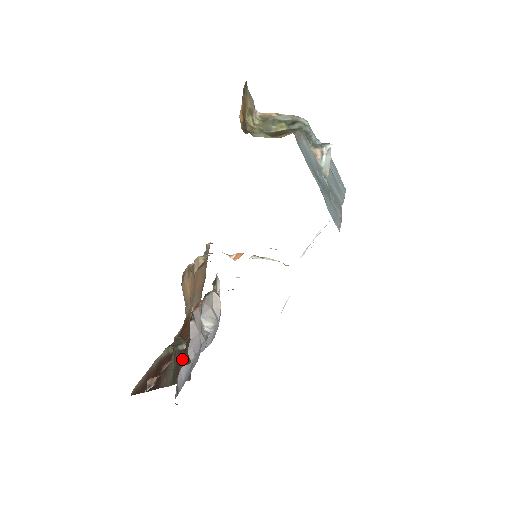
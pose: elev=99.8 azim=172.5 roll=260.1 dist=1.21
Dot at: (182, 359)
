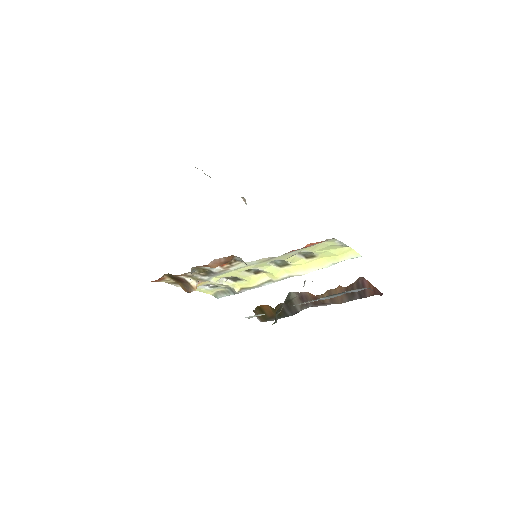
Dot at: occluded
